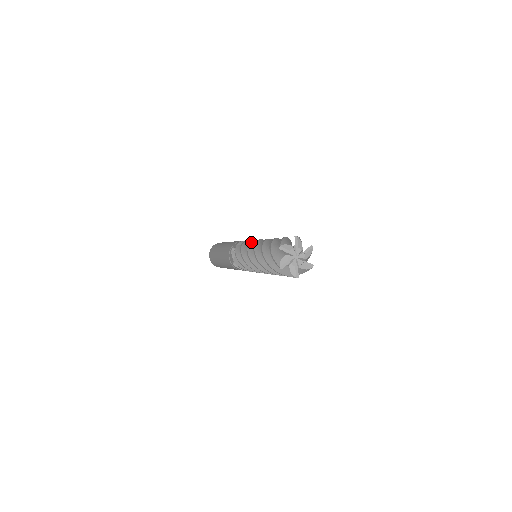
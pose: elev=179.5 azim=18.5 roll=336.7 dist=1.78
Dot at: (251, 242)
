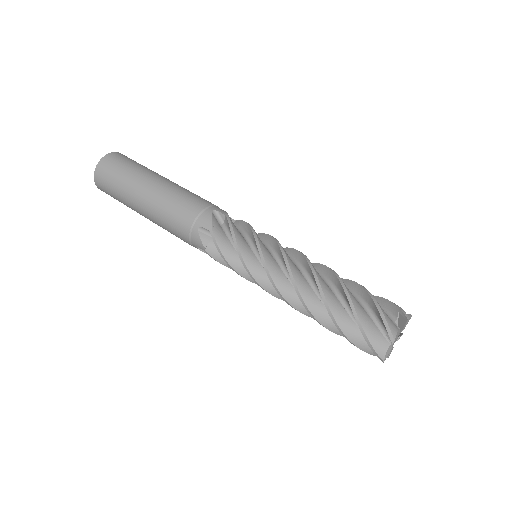
Dot at: (251, 271)
